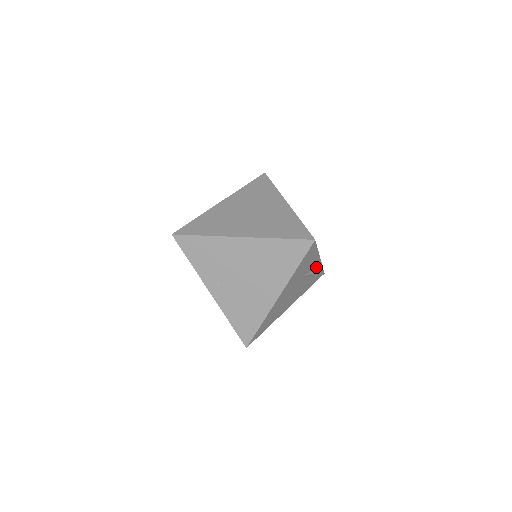
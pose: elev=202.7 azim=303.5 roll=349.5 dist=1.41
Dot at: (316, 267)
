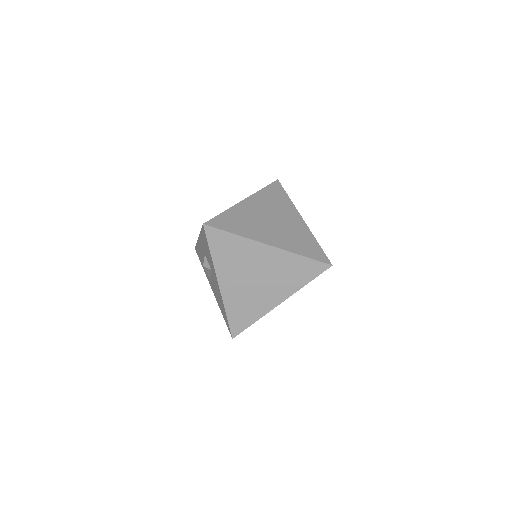
Dot at: occluded
